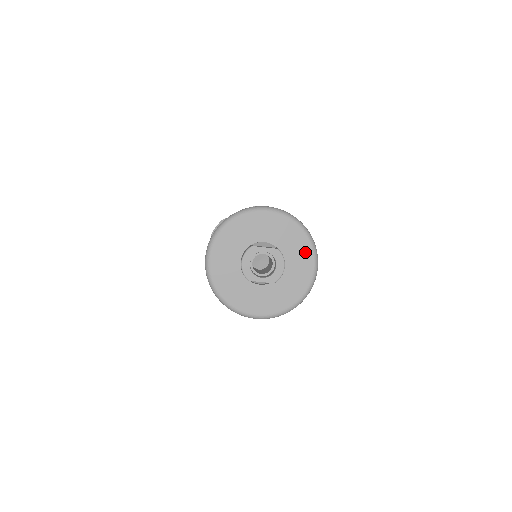
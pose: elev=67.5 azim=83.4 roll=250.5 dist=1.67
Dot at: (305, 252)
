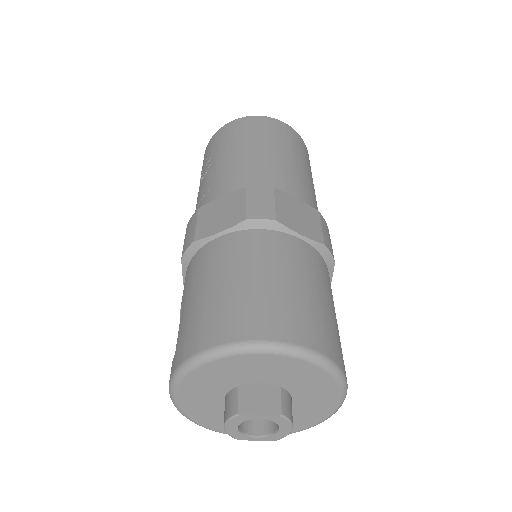
Dot at: (327, 389)
